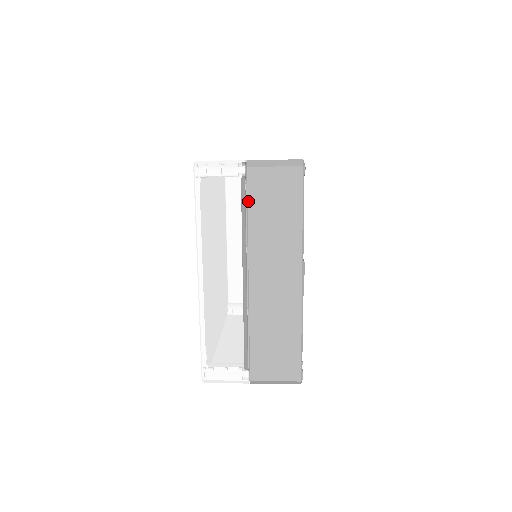
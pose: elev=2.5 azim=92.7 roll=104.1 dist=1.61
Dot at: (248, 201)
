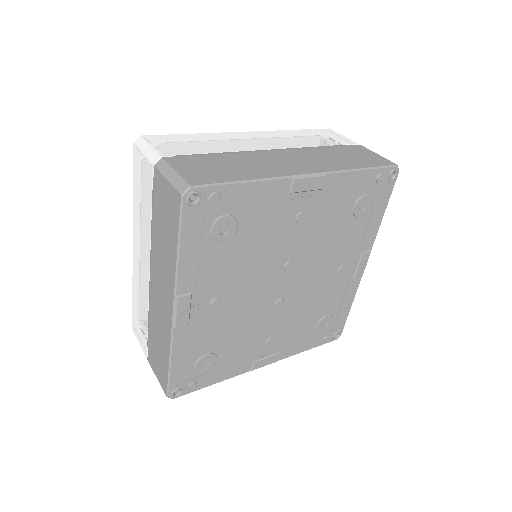
Dot at: (153, 202)
